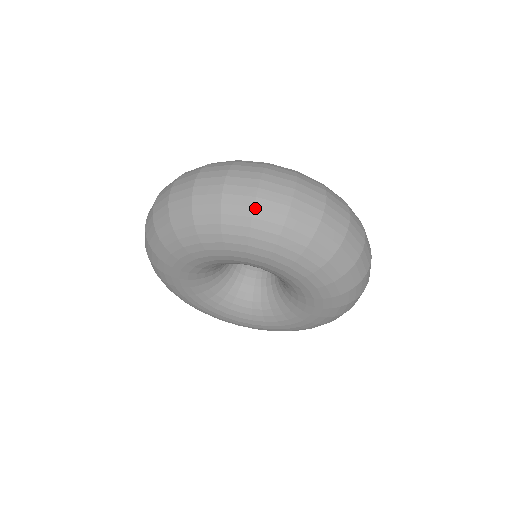
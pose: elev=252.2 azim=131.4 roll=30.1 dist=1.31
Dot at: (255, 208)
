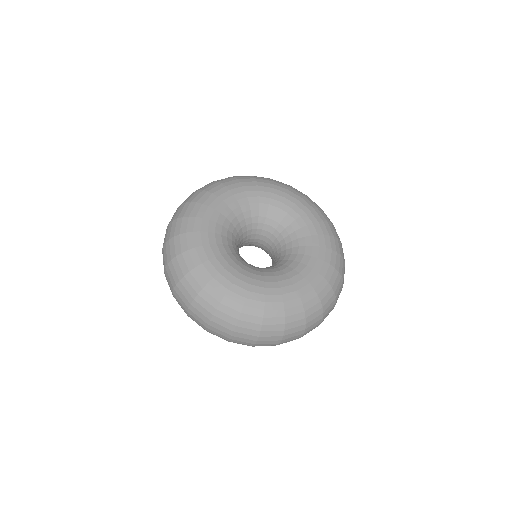
Dot at: occluded
